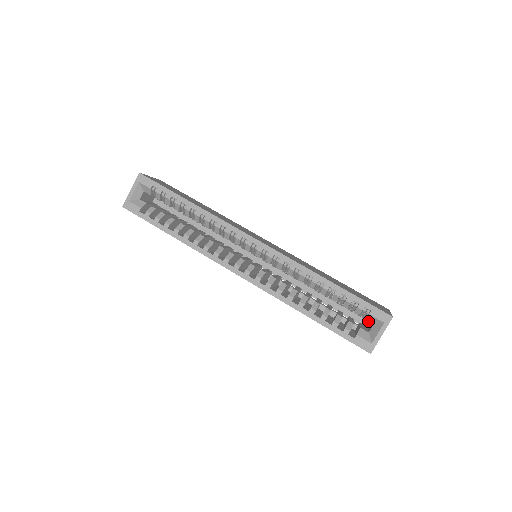
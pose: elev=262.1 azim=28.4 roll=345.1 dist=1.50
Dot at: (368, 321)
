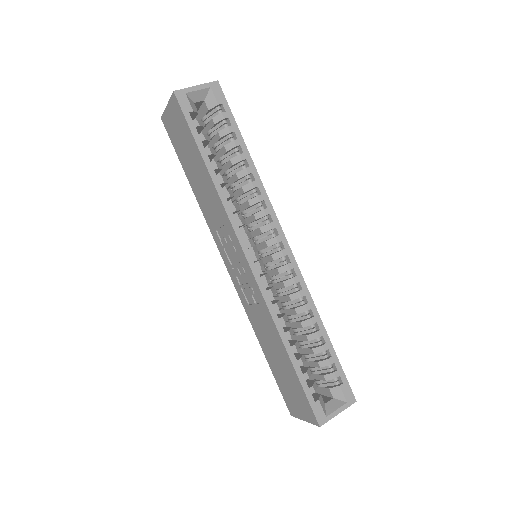
Dot at: occluded
